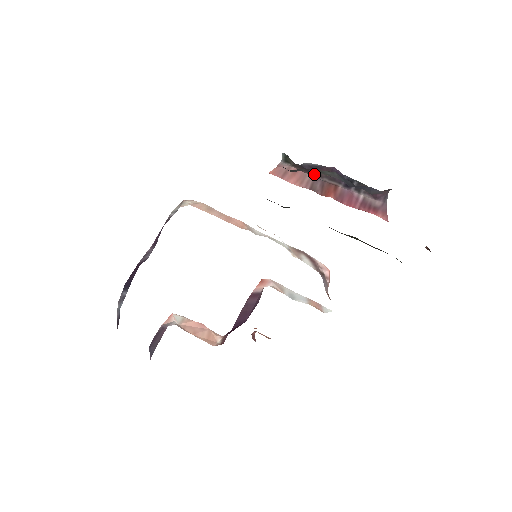
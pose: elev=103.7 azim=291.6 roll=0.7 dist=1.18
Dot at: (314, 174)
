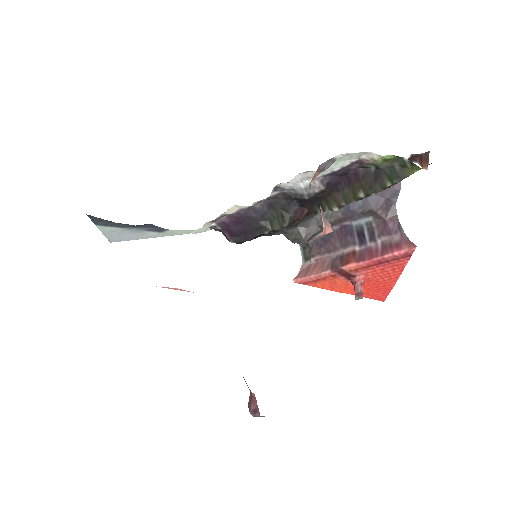
Dot at: (329, 249)
